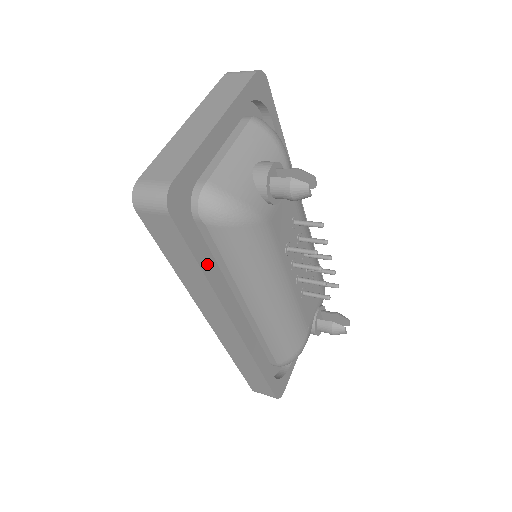
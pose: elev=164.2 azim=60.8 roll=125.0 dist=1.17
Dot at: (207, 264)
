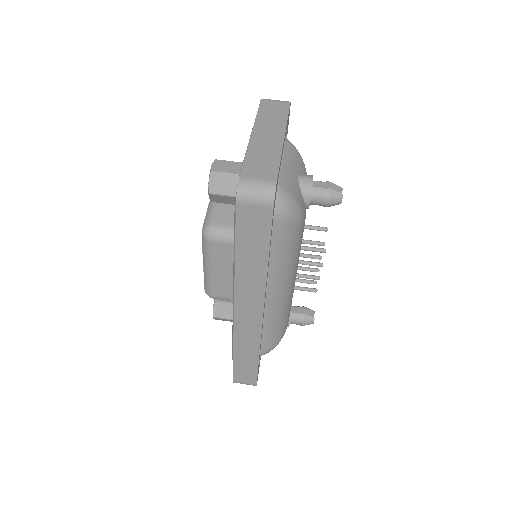
Dot at: (269, 254)
